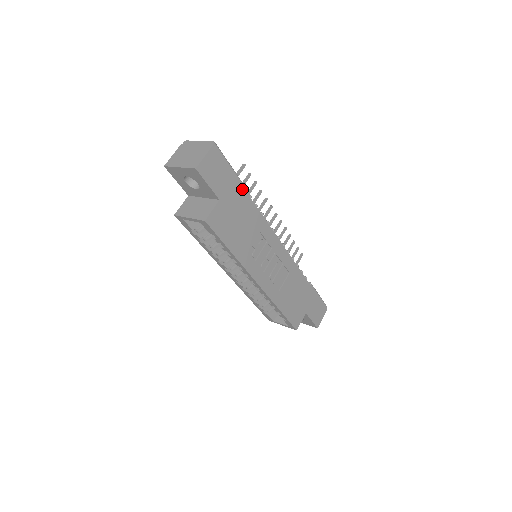
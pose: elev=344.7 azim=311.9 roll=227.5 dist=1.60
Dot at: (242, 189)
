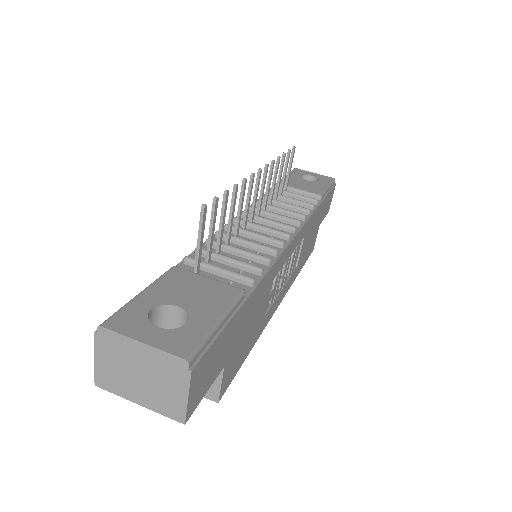
Dot at: (243, 305)
